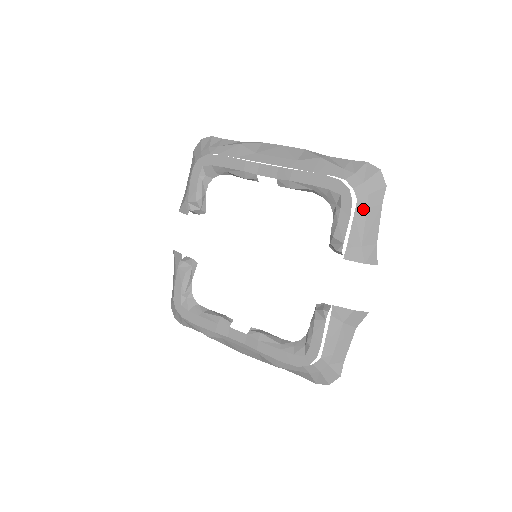
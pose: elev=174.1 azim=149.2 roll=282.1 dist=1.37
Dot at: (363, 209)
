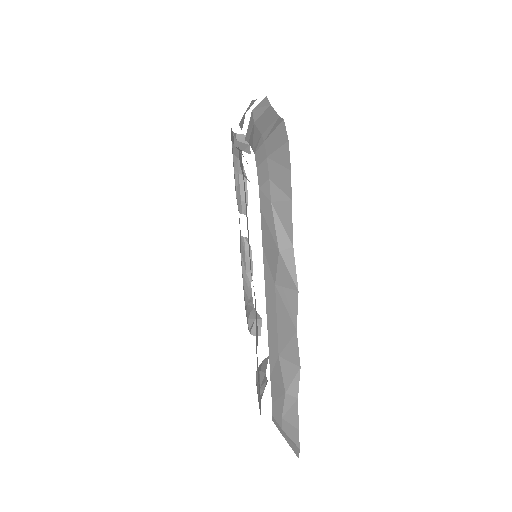
Dot at: occluded
